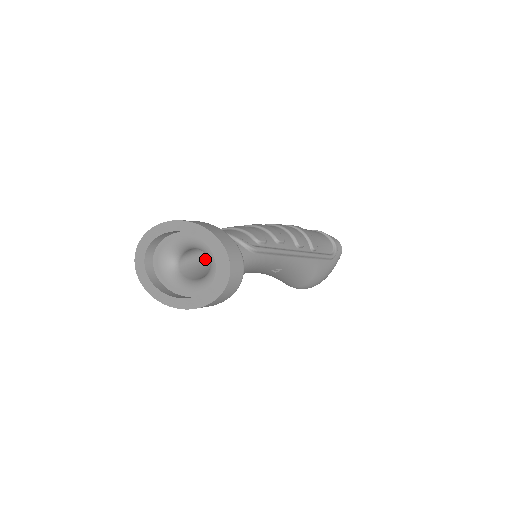
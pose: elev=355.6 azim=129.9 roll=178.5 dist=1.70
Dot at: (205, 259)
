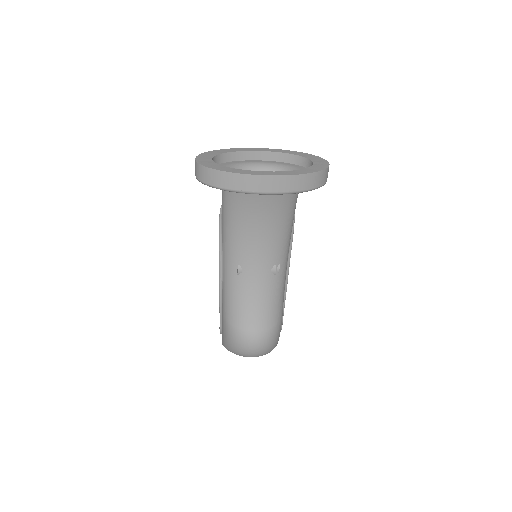
Dot at: occluded
